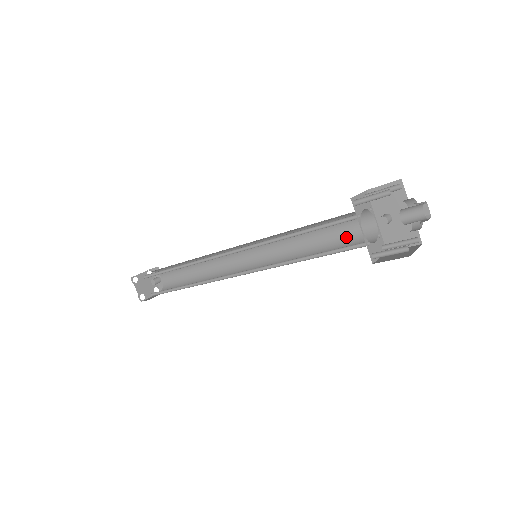
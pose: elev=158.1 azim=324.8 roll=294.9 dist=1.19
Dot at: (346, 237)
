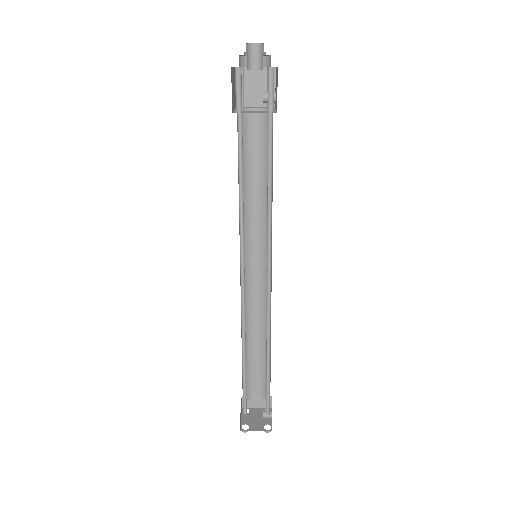
Dot at: (271, 150)
